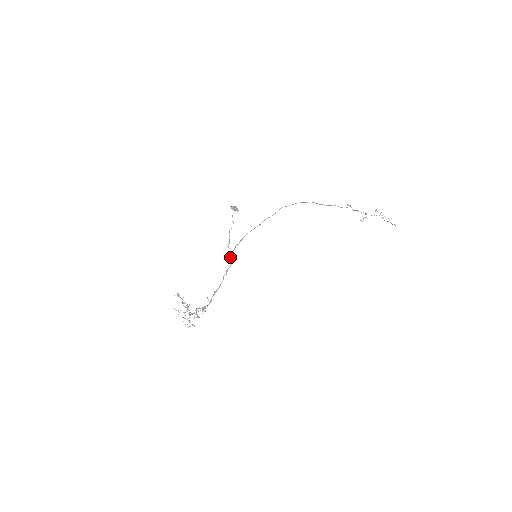
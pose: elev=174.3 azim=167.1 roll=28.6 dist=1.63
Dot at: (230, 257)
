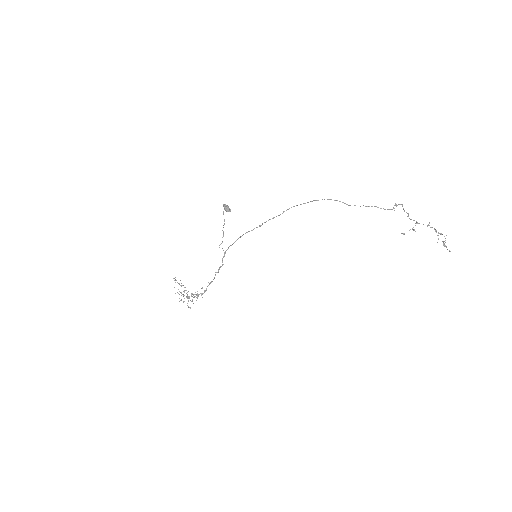
Dot at: (223, 256)
